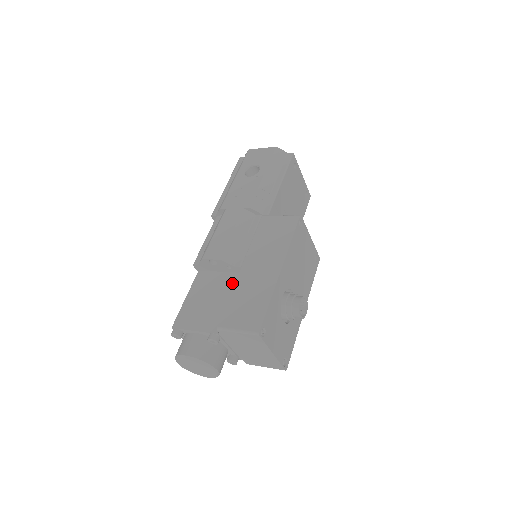
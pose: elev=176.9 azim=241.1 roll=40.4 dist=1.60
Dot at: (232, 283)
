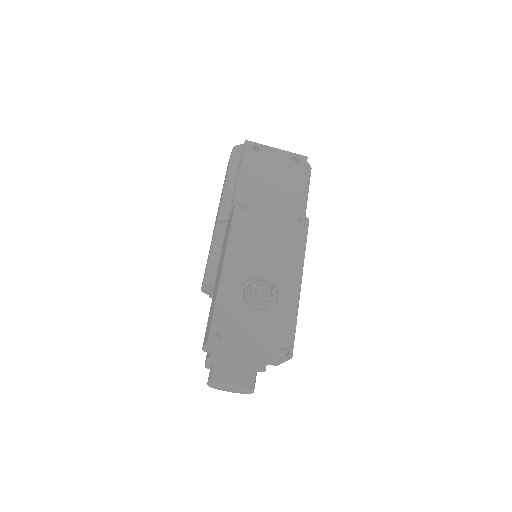
Dot at: occluded
